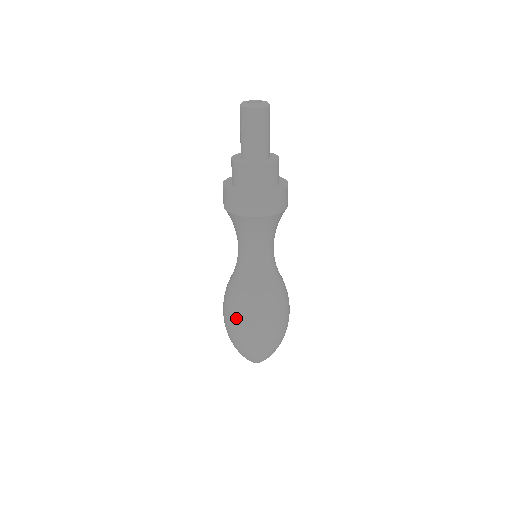
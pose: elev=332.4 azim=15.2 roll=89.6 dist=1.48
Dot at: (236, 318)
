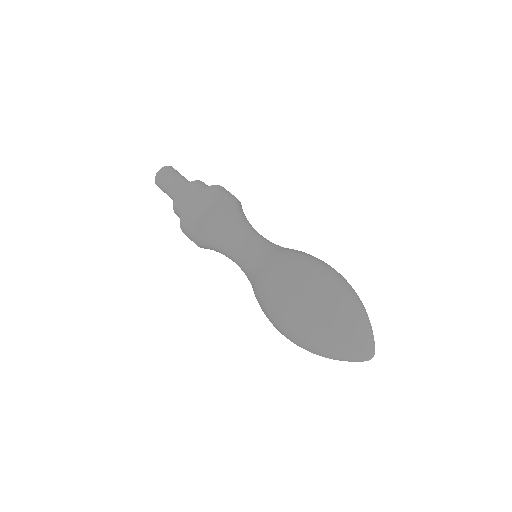
Dot at: (282, 291)
